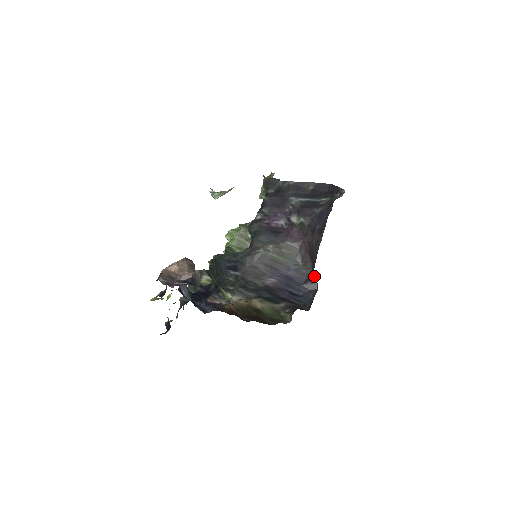
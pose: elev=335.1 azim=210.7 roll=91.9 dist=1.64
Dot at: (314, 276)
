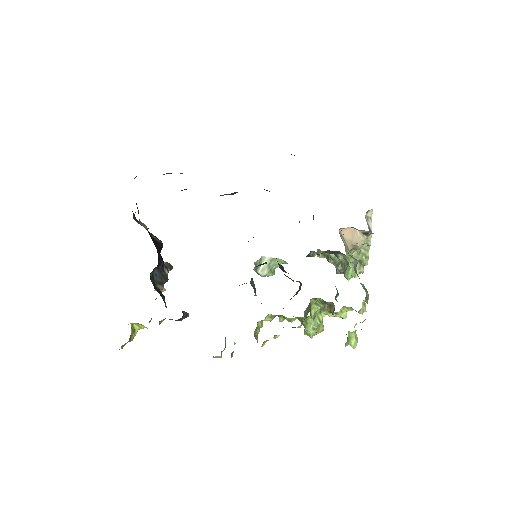
Dot at: occluded
